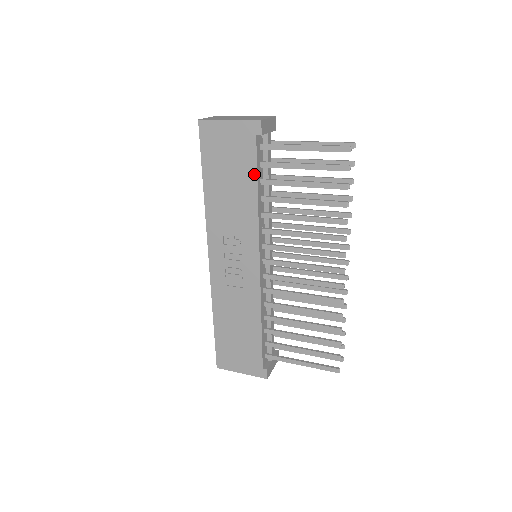
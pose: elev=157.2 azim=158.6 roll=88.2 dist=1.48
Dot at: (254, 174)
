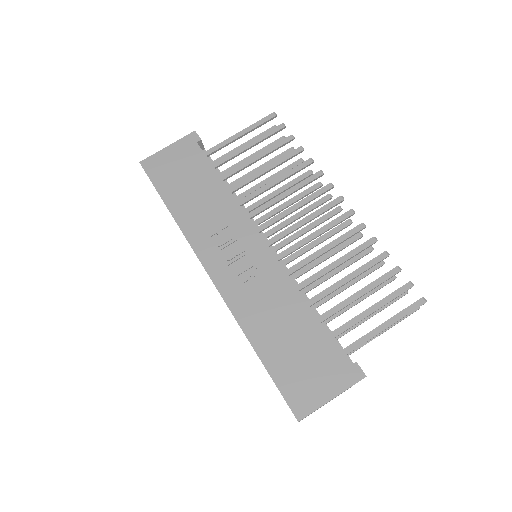
Dot at: (211, 170)
